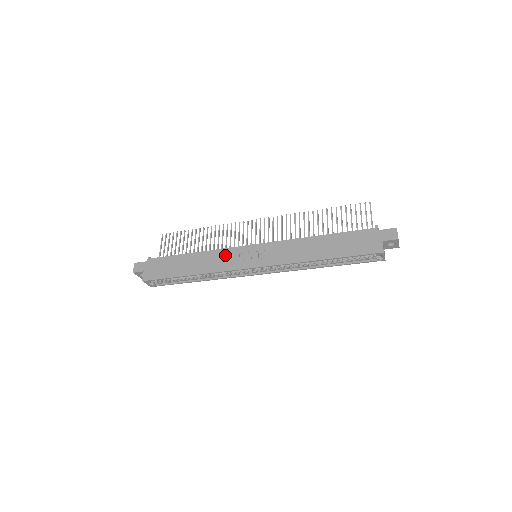
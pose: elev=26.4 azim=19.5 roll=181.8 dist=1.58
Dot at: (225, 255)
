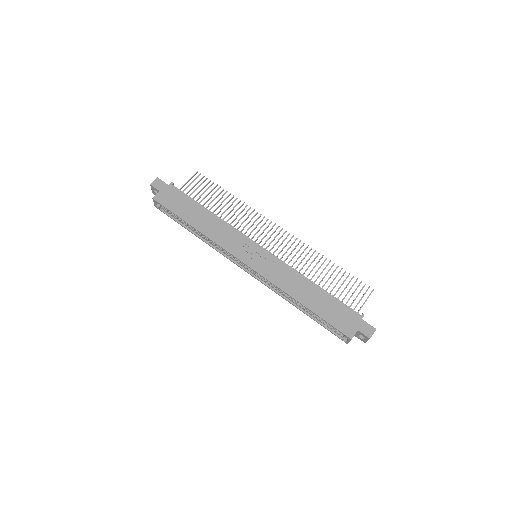
Dot at: (233, 235)
